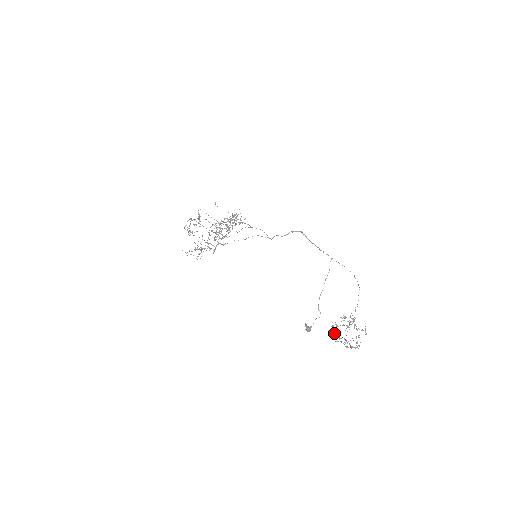
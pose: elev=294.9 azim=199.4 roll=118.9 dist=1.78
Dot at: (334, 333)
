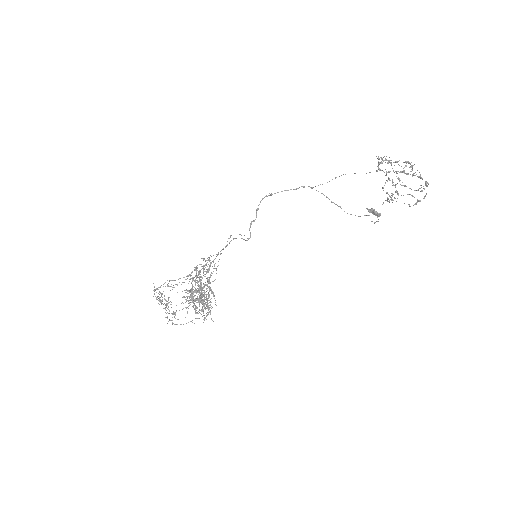
Dot at: occluded
